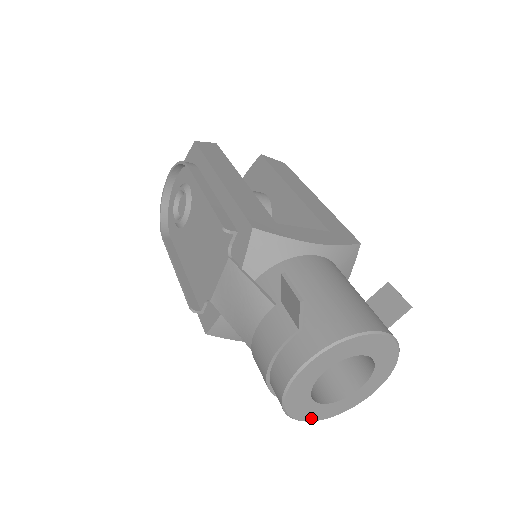
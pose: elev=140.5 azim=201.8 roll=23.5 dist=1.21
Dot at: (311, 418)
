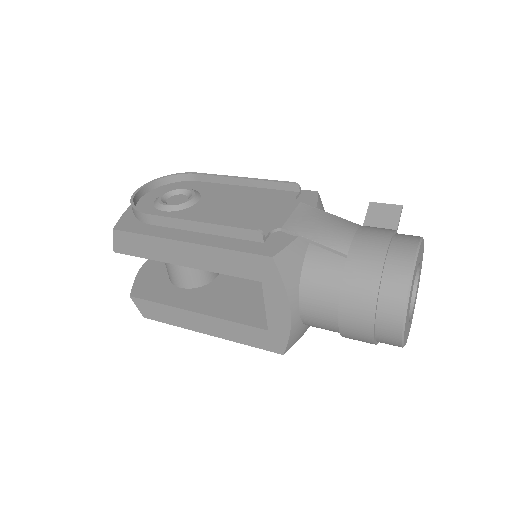
Dot at: (406, 320)
